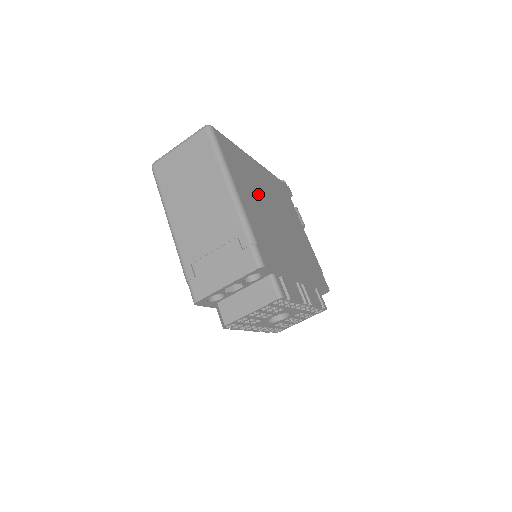
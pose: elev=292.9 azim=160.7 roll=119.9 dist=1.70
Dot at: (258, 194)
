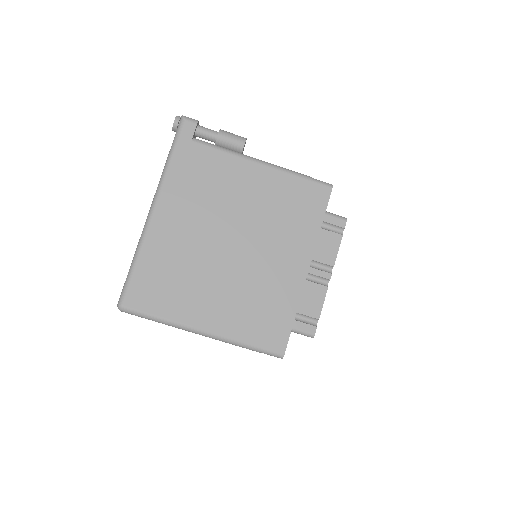
Dot at: (204, 270)
